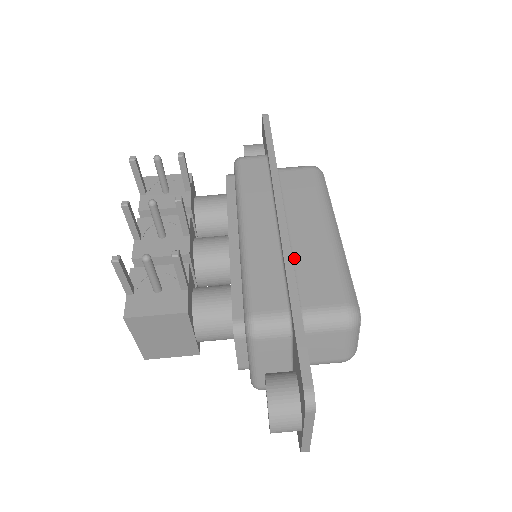
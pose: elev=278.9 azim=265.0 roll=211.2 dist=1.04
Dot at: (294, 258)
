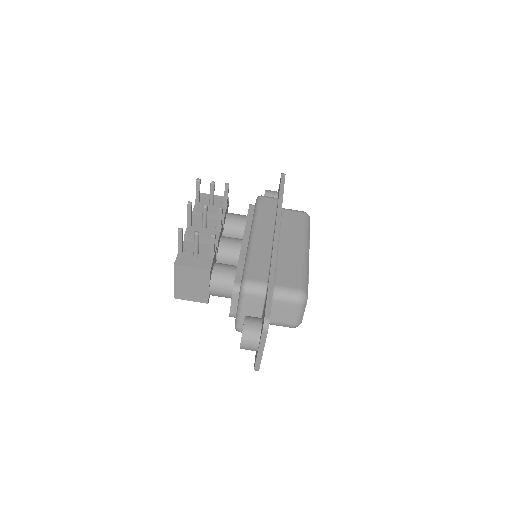
Dot at: (278, 259)
